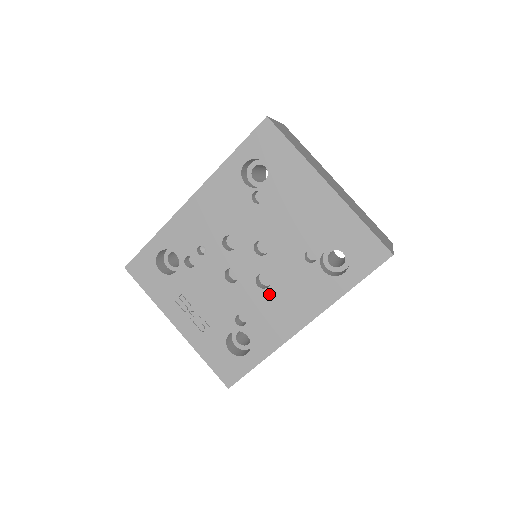
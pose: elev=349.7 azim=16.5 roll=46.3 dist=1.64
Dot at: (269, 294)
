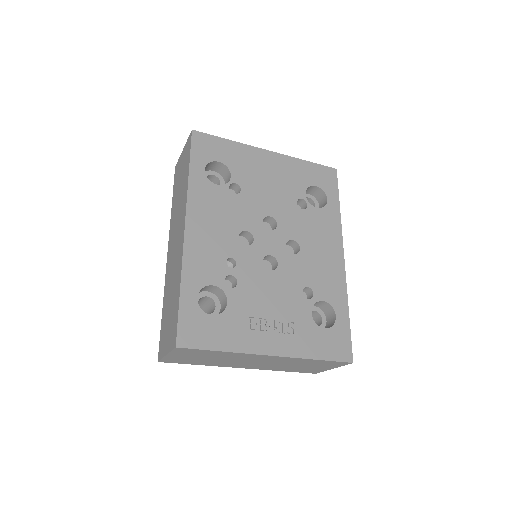
Dot at: (305, 253)
